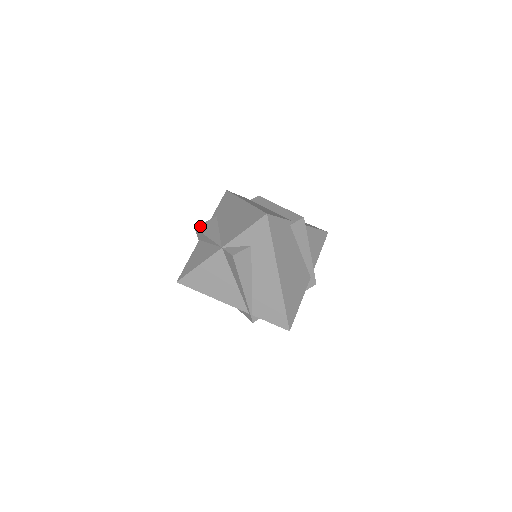
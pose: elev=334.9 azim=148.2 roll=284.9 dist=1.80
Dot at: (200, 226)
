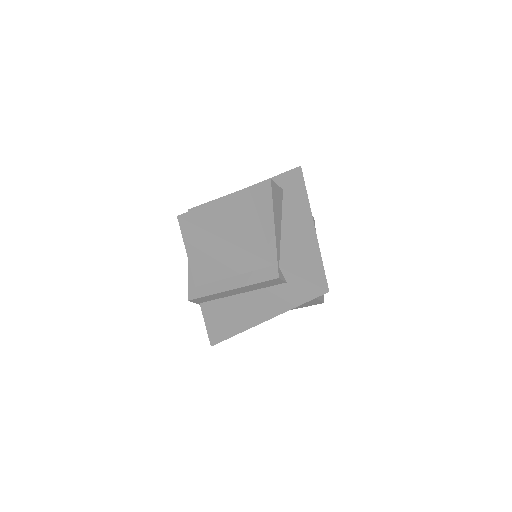
Dot at: occluded
